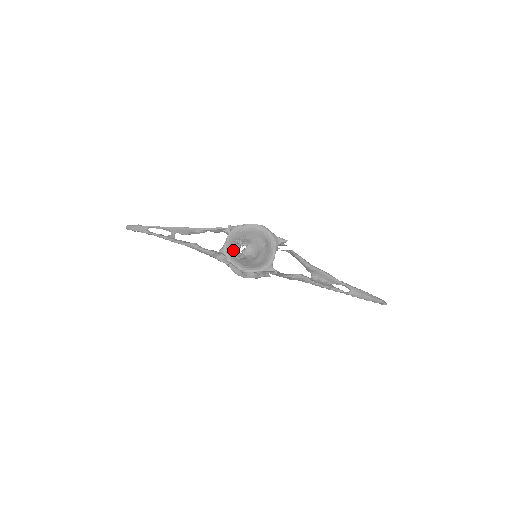
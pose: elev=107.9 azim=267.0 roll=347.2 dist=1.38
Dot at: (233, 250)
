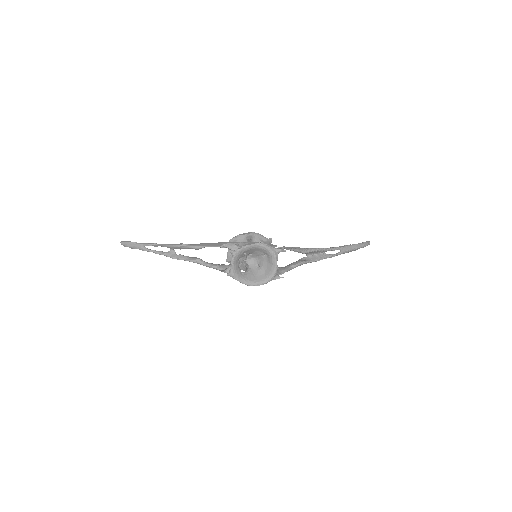
Dot at: (239, 269)
